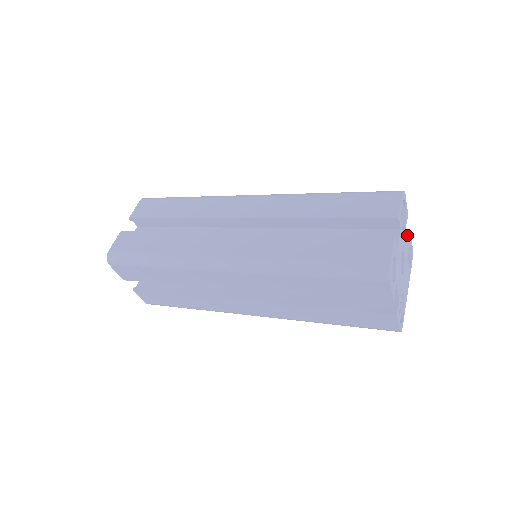
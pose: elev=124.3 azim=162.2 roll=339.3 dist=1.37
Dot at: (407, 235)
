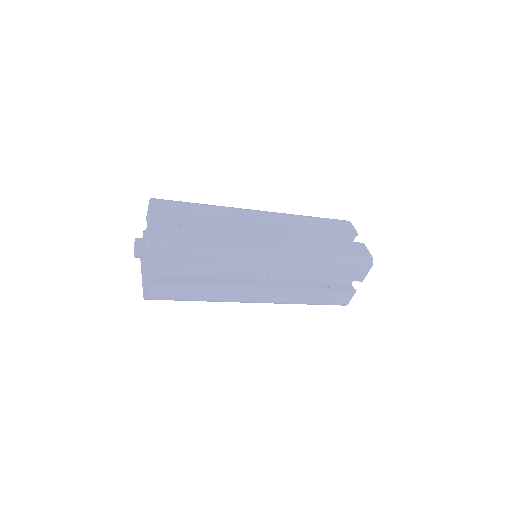
Dot at: occluded
